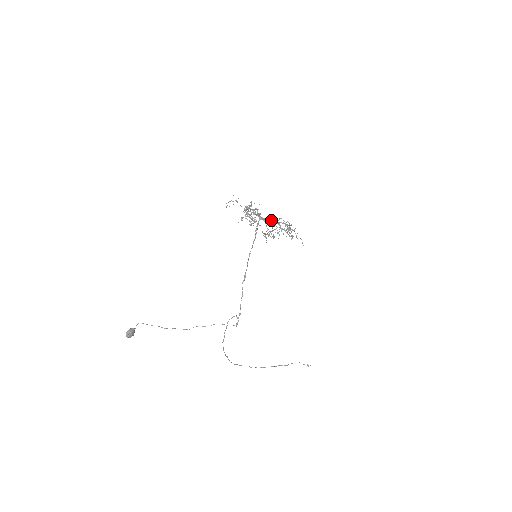
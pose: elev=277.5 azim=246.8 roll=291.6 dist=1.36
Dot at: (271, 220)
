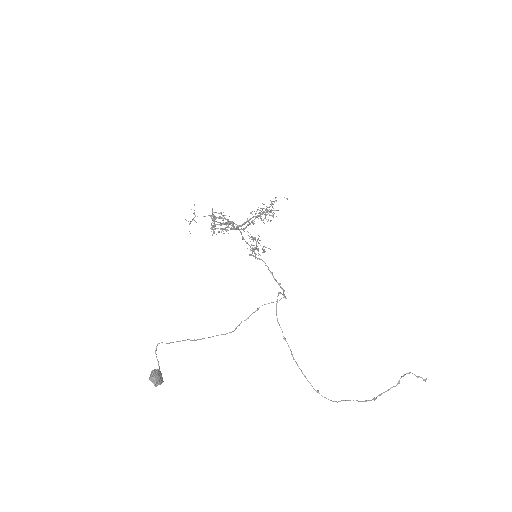
Dot at: (246, 226)
